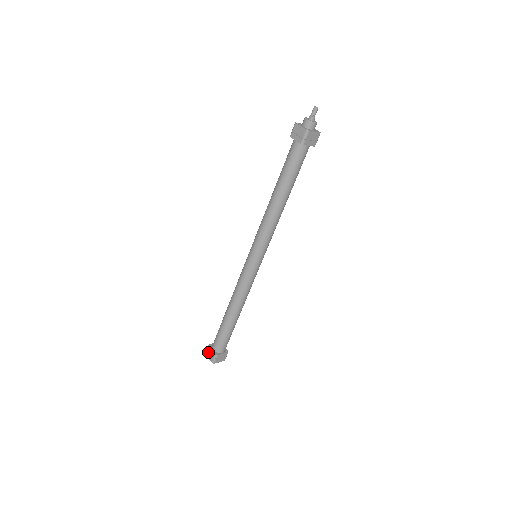
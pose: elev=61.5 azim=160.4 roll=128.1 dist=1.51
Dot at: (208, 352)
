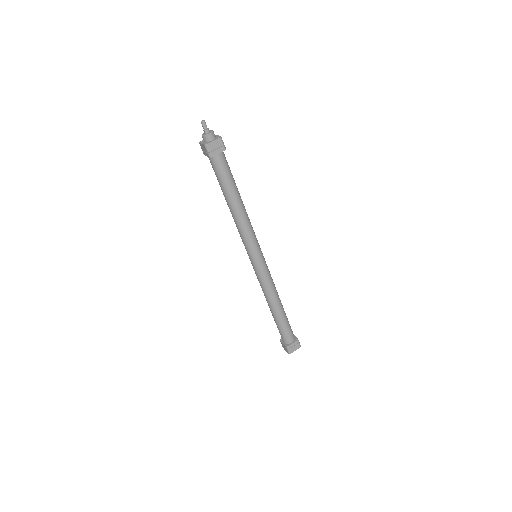
Dot at: (282, 346)
